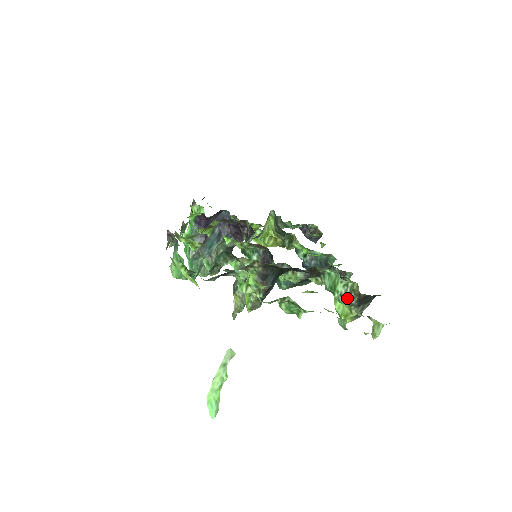
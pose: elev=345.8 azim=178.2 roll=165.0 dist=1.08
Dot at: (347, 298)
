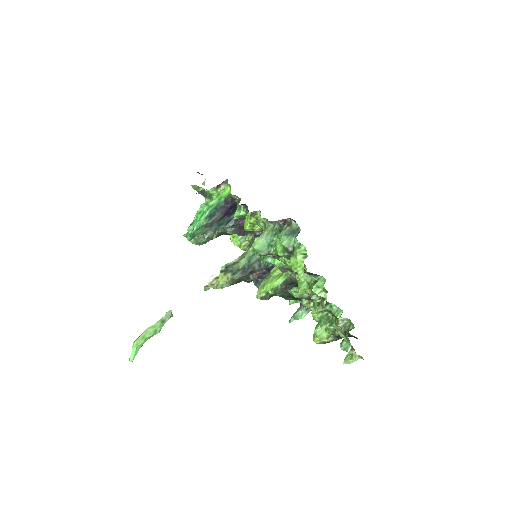
Dot at: occluded
